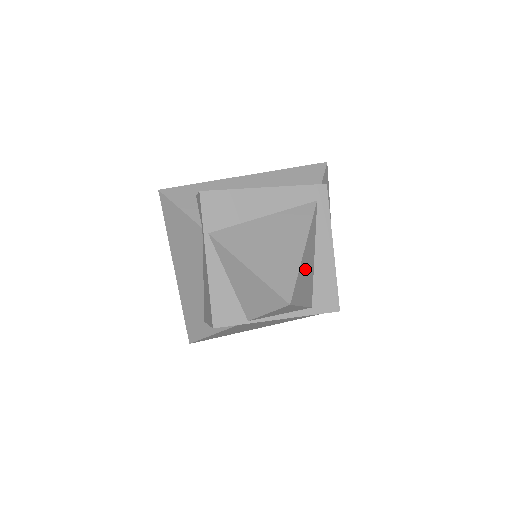
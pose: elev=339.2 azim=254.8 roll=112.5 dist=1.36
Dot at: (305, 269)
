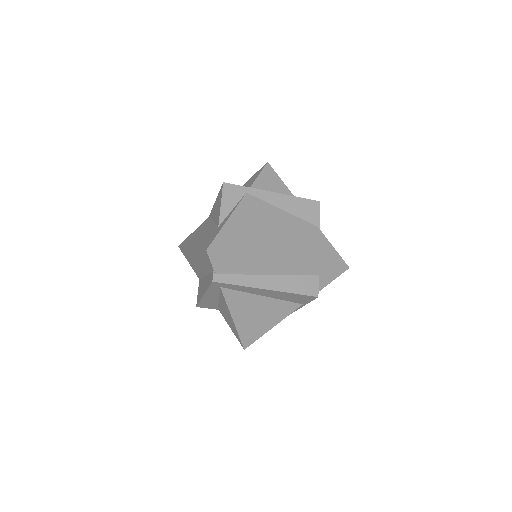
Dot at: occluded
